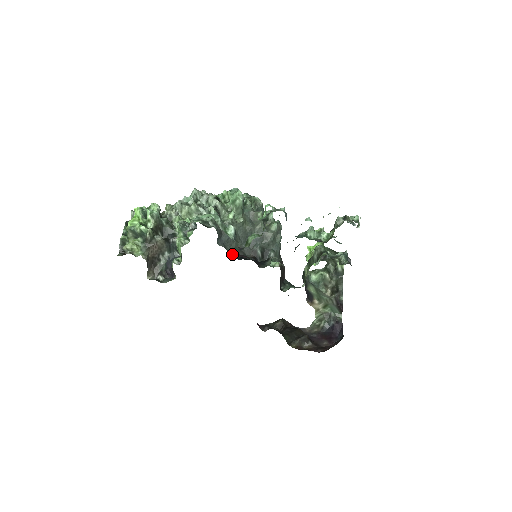
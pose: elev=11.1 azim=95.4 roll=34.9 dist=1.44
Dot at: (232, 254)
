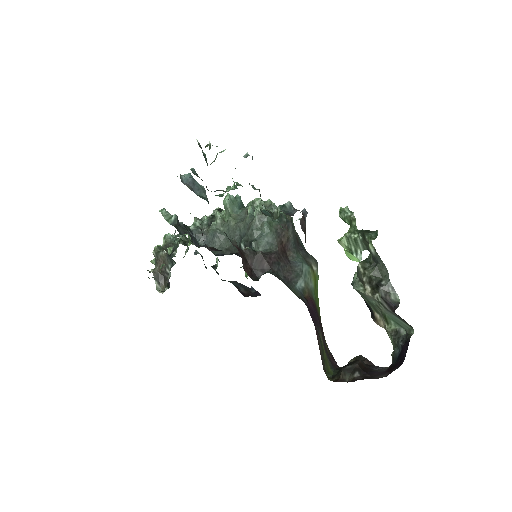
Dot at: (214, 253)
